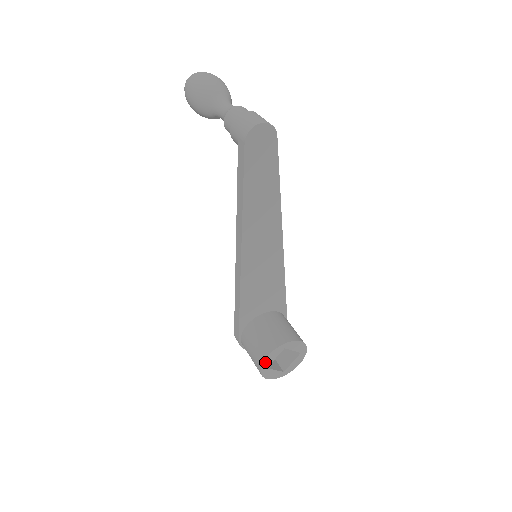
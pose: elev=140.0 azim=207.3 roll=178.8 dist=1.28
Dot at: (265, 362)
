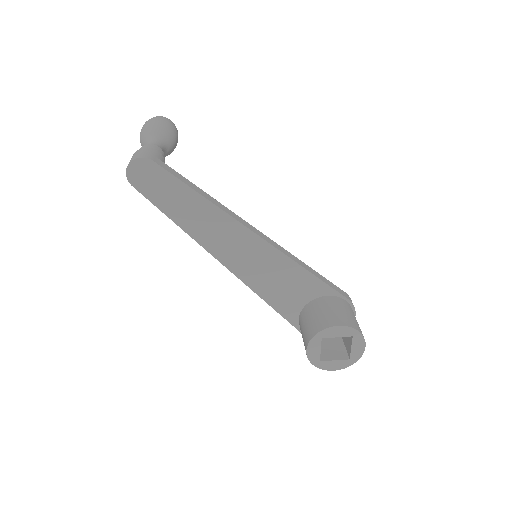
Dot at: (310, 356)
